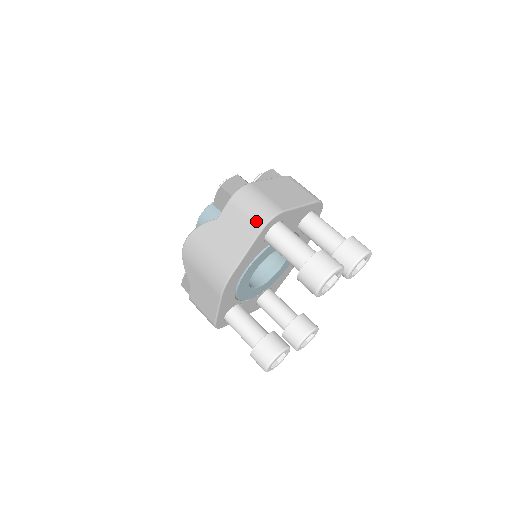
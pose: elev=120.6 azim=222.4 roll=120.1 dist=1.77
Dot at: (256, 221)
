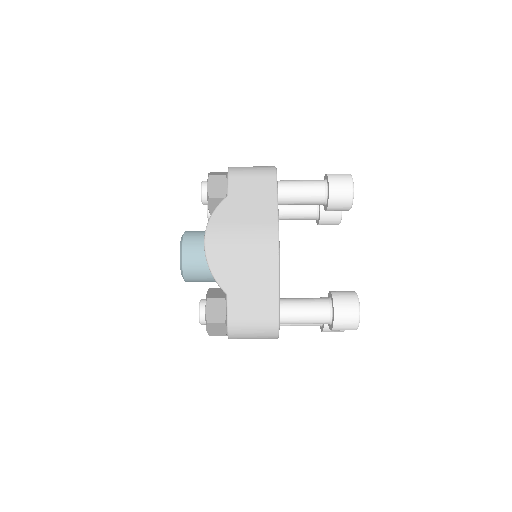
Dot at: (266, 173)
